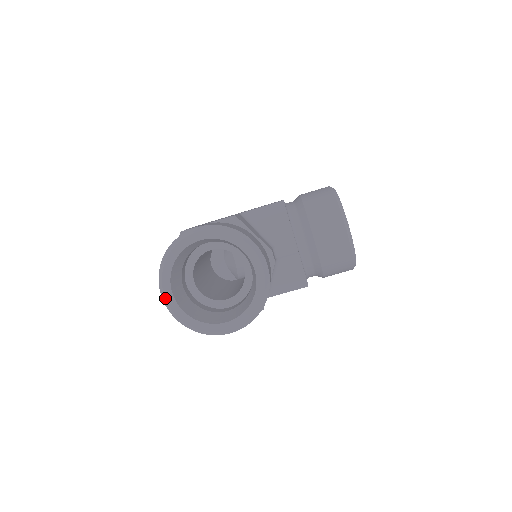
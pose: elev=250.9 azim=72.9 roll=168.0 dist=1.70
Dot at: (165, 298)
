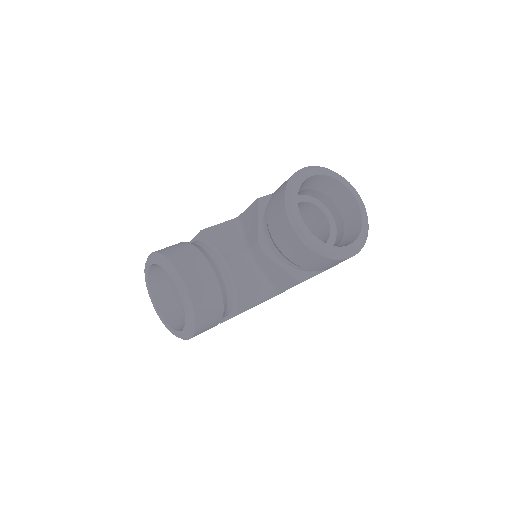
Dot at: (155, 310)
